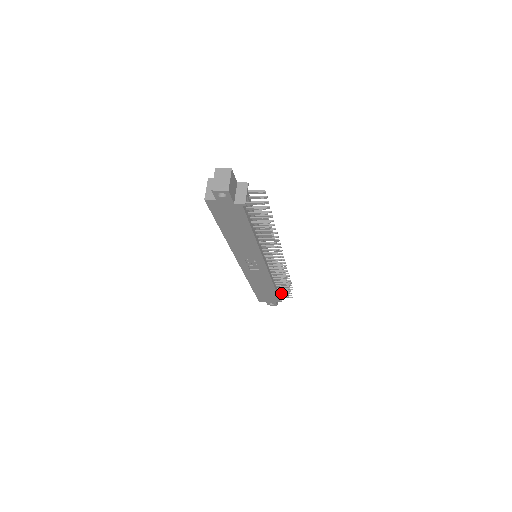
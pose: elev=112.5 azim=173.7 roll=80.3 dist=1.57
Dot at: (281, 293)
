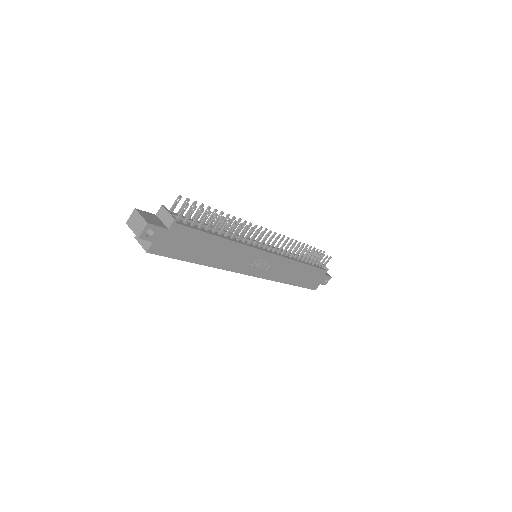
Dot at: occluded
